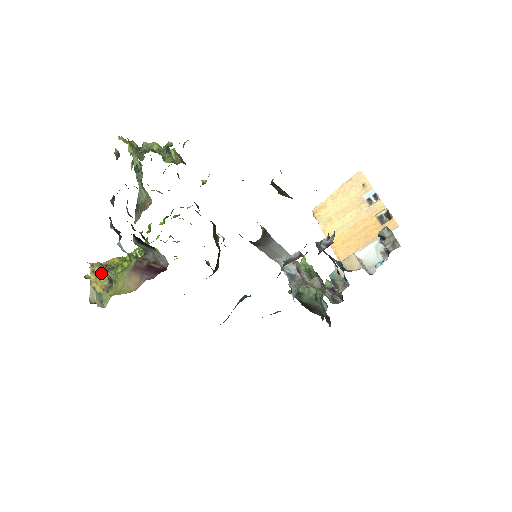
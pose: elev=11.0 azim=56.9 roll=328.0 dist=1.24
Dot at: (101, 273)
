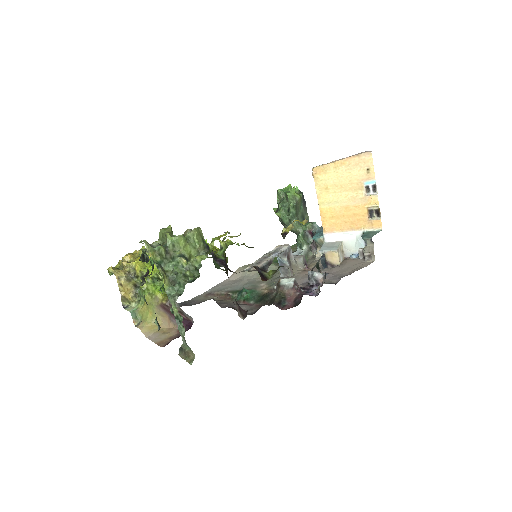
Dot at: (127, 284)
